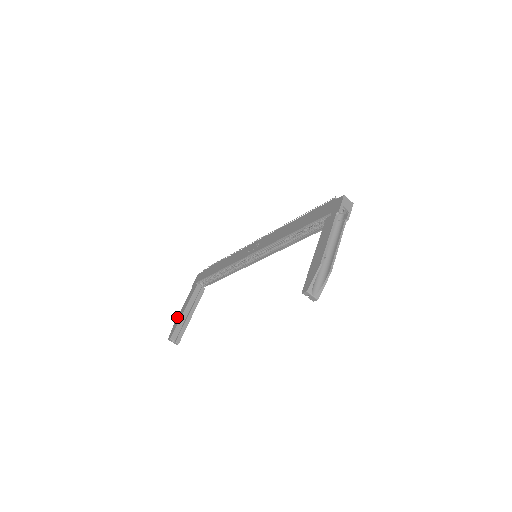
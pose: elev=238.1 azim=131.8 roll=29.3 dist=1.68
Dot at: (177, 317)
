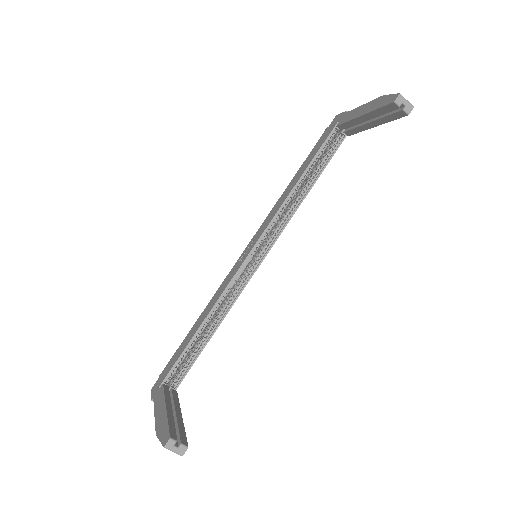
Dot at: (155, 427)
